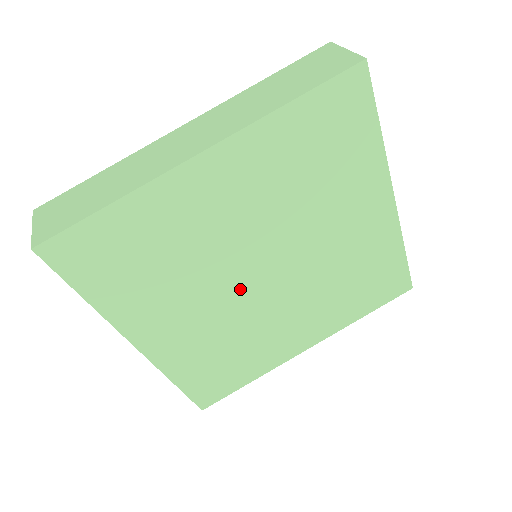
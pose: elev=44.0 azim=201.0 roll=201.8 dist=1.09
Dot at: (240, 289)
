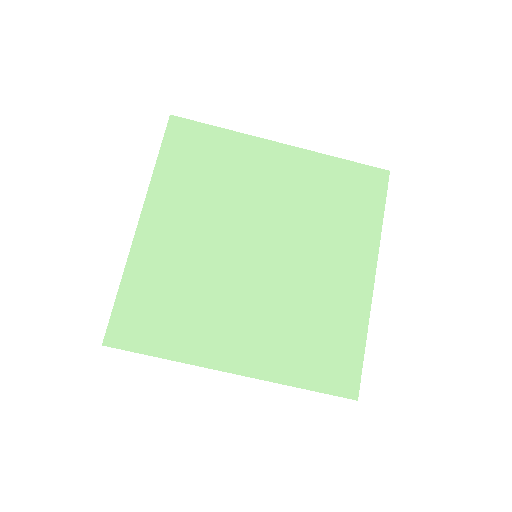
Dot at: (255, 274)
